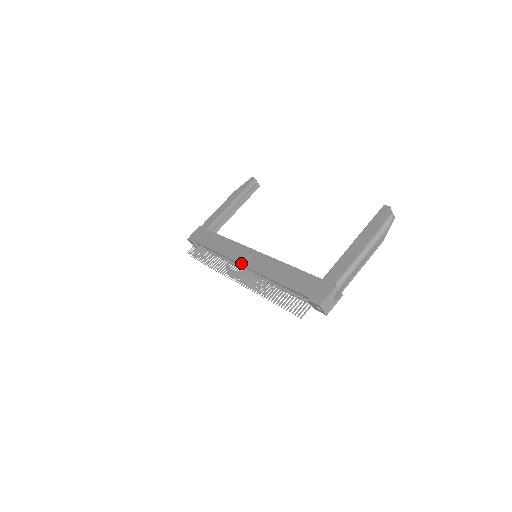
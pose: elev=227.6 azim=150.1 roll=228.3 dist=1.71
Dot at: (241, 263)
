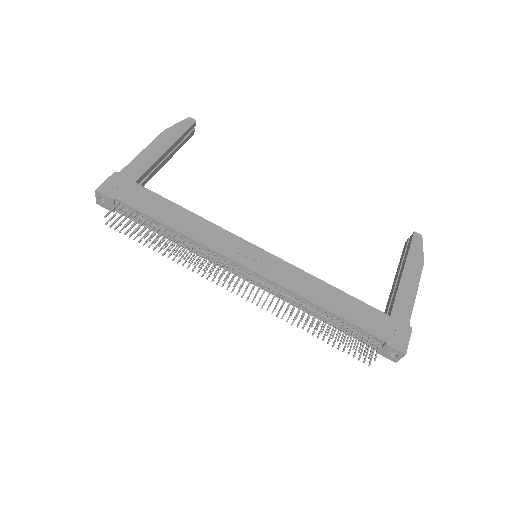
Dot at: (247, 266)
